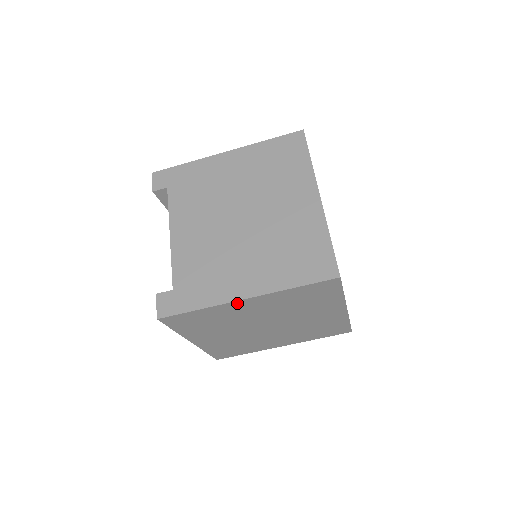
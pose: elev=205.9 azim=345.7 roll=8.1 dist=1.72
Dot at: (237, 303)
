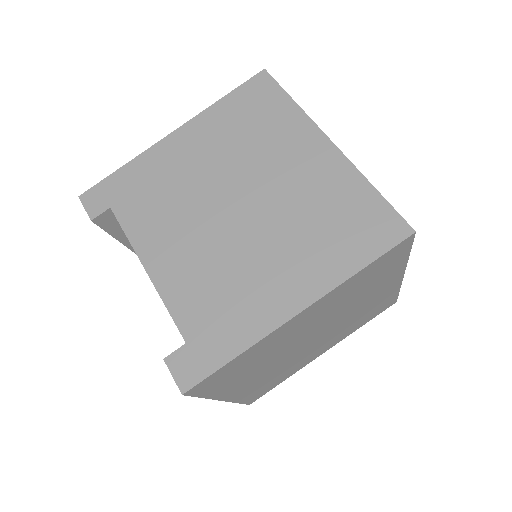
Dot at: (287, 324)
